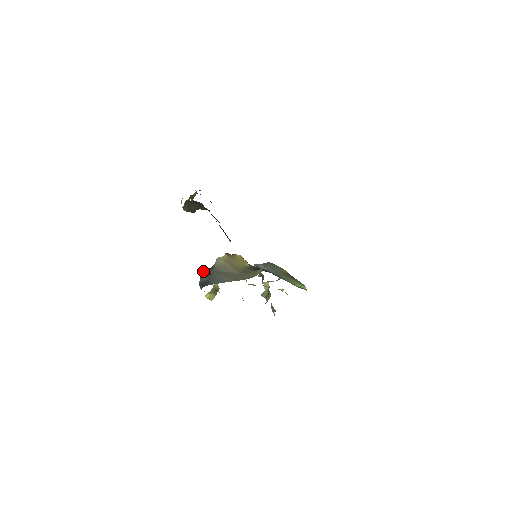
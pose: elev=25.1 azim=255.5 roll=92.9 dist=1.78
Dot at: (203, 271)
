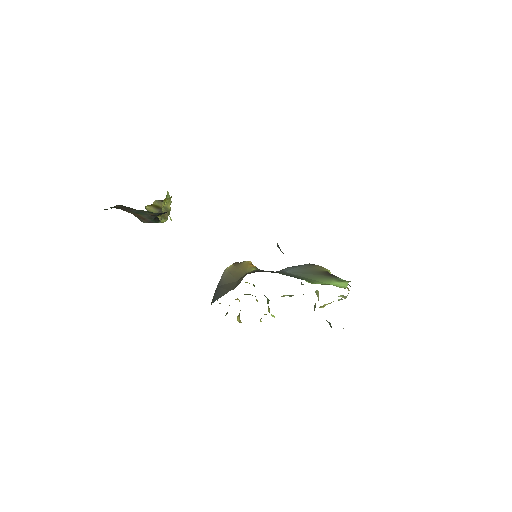
Dot at: occluded
